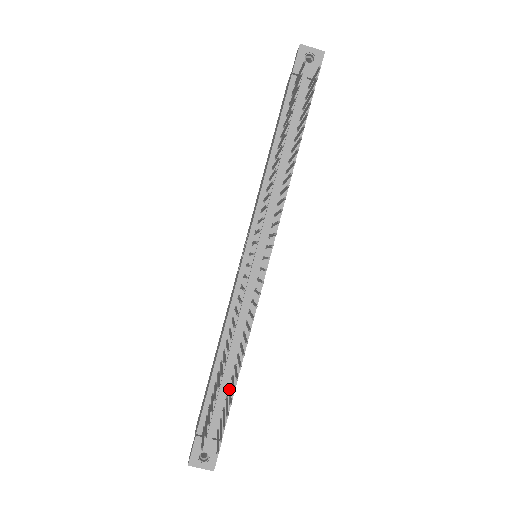
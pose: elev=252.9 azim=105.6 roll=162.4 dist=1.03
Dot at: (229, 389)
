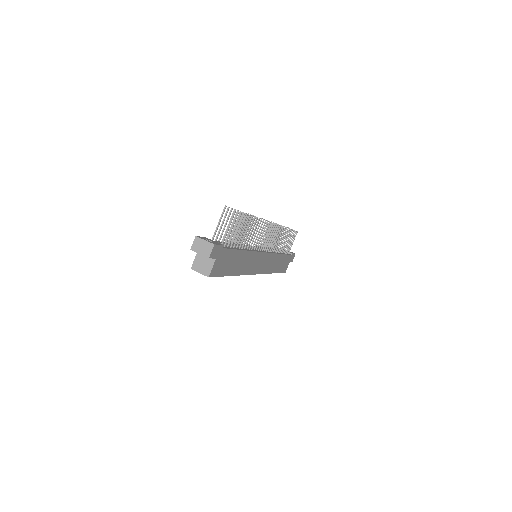
Dot at: (236, 241)
